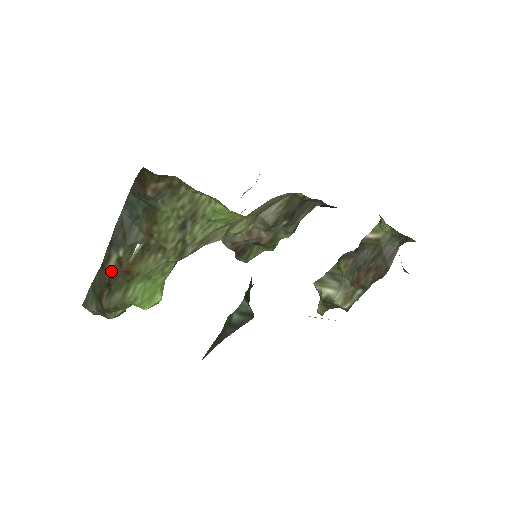
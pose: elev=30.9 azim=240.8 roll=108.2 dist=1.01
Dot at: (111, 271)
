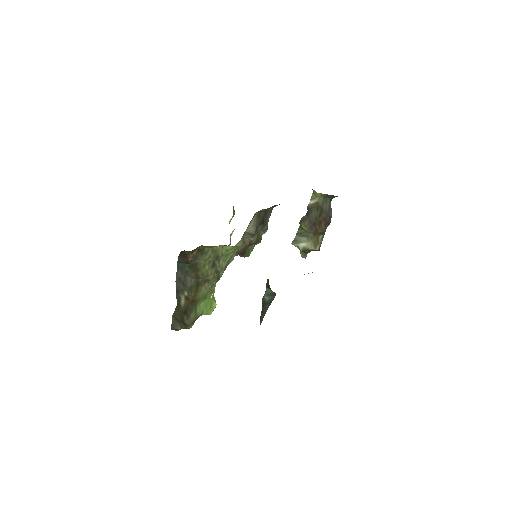
Dot at: (184, 305)
